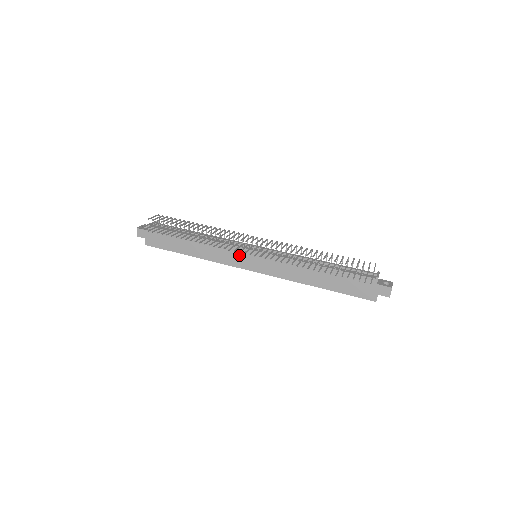
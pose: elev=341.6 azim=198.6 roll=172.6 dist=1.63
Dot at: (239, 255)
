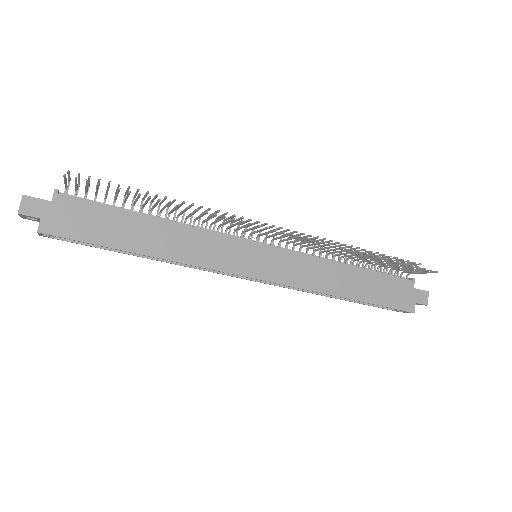
Dot at: (235, 251)
